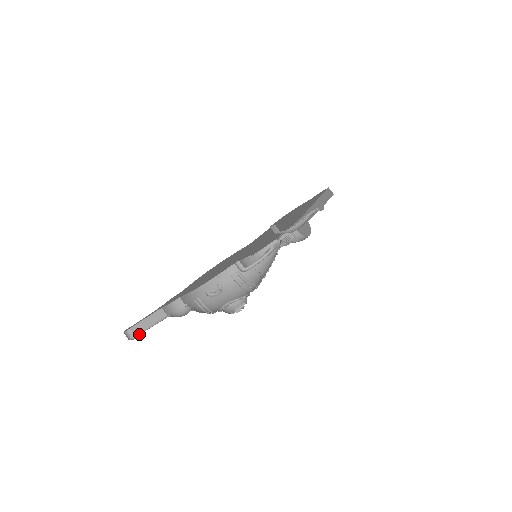
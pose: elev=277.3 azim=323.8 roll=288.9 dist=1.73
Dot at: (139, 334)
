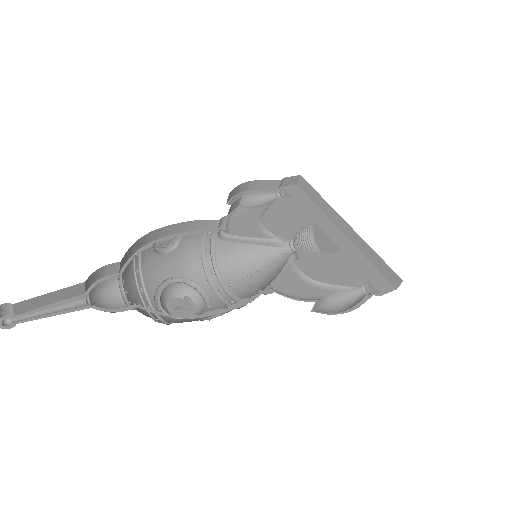
Dot at: (21, 317)
